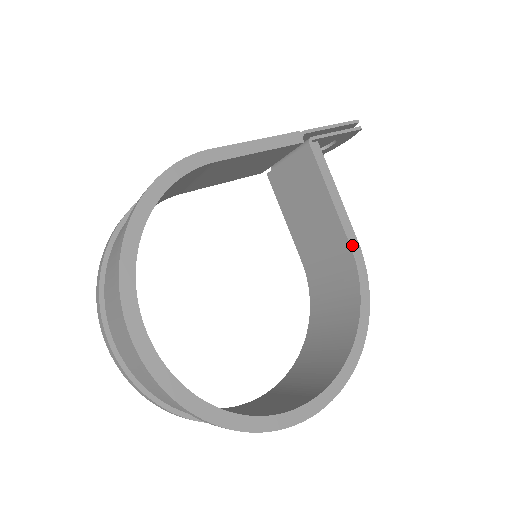
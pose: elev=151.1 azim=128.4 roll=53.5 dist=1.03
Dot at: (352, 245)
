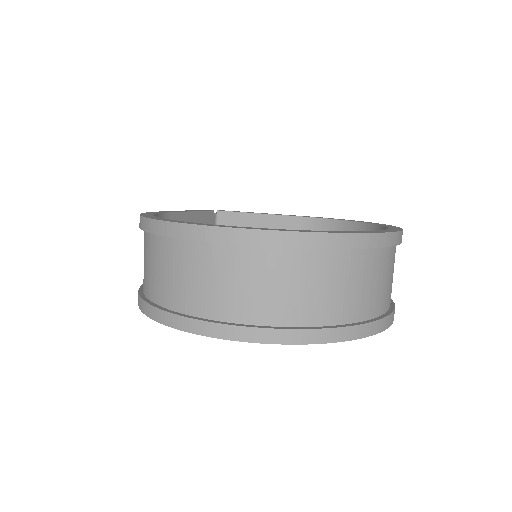
Dot at: (301, 216)
